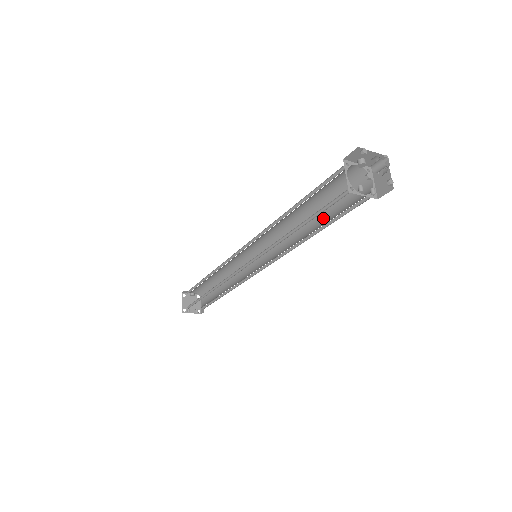
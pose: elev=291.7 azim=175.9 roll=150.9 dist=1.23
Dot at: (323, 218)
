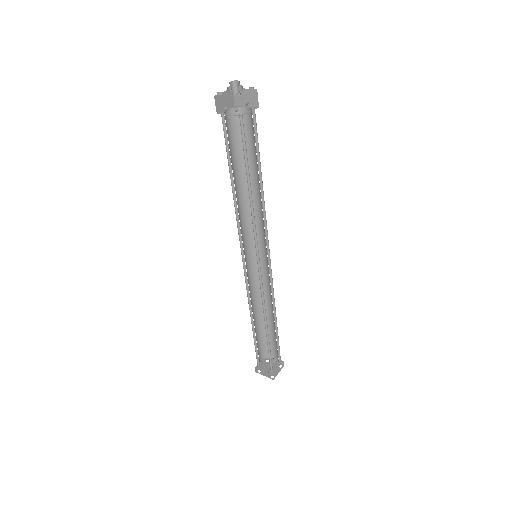
Dot at: occluded
